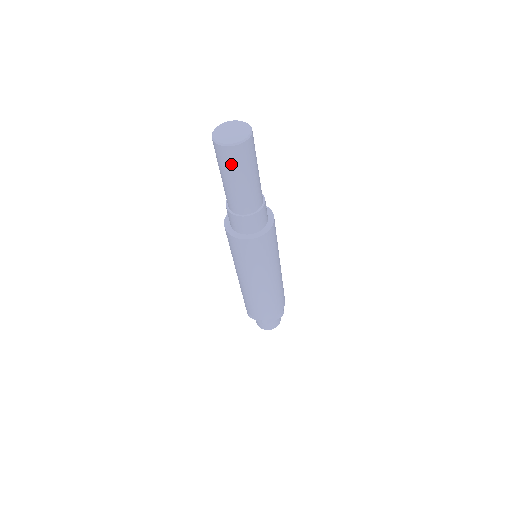
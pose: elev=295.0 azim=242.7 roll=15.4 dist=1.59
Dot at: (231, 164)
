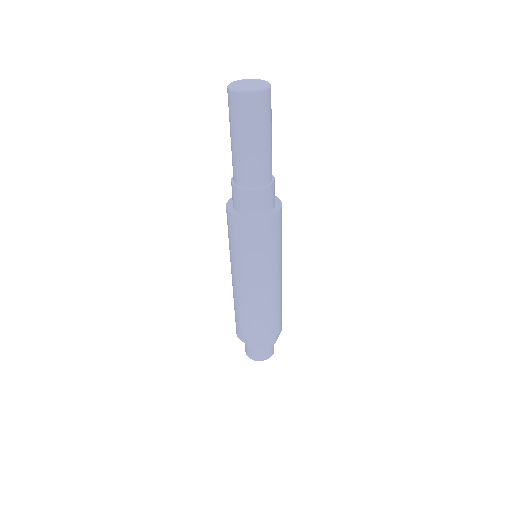
Dot at: (239, 116)
